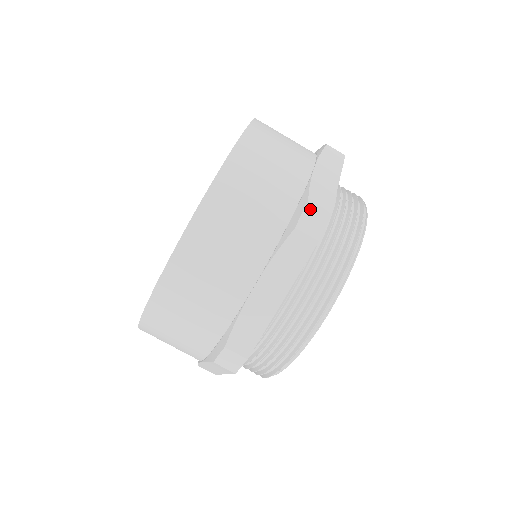
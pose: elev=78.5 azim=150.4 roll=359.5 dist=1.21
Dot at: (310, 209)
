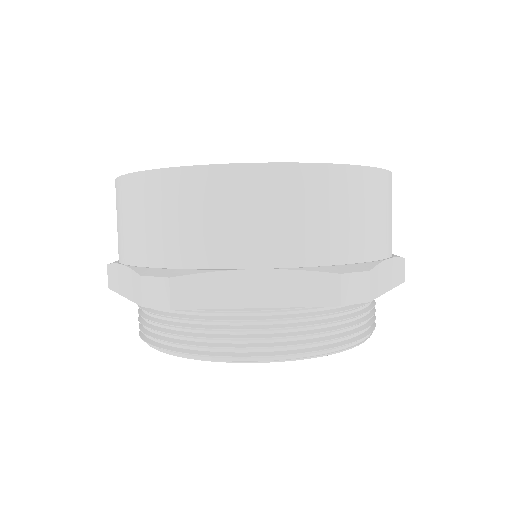
Dot at: (364, 277)
